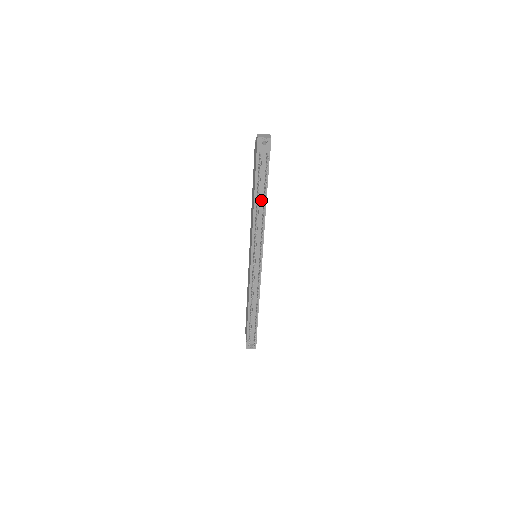
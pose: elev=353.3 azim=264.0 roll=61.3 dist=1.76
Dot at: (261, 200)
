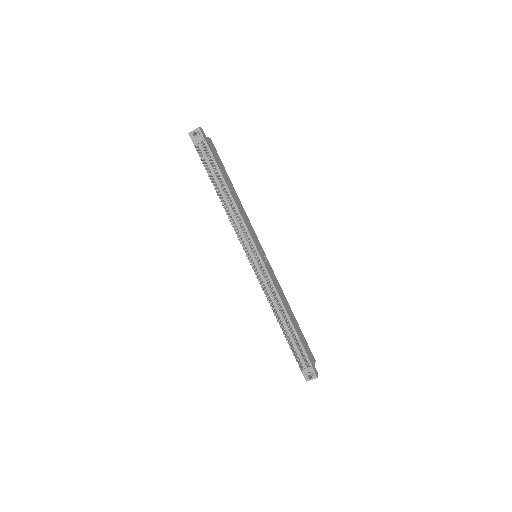
Dot at: (222, 190)
